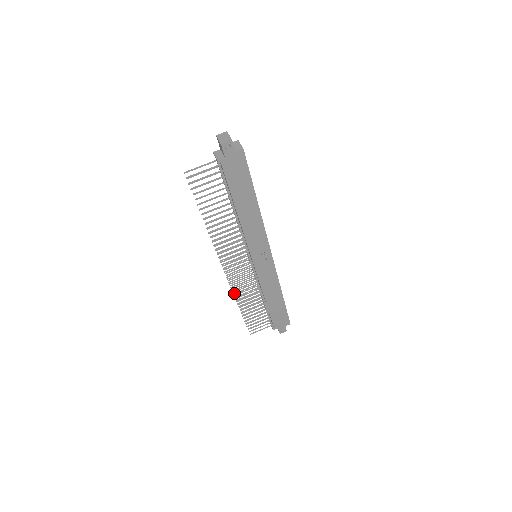
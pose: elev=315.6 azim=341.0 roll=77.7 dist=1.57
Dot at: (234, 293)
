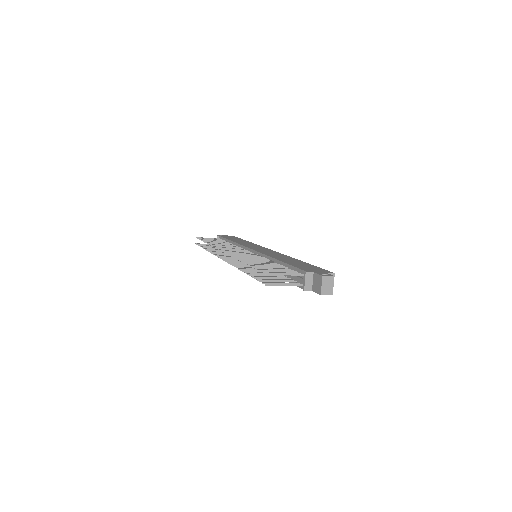
Dot at: (213, 253)
